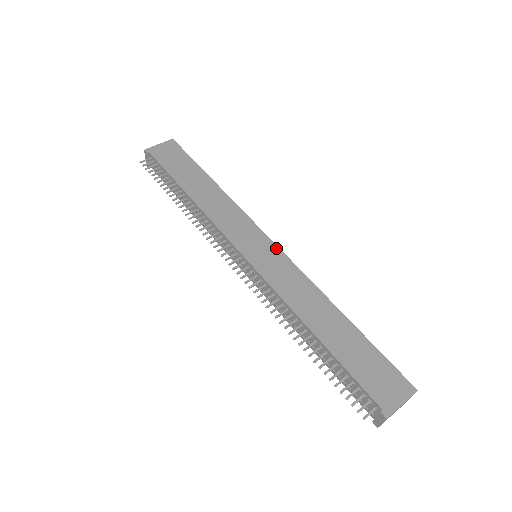
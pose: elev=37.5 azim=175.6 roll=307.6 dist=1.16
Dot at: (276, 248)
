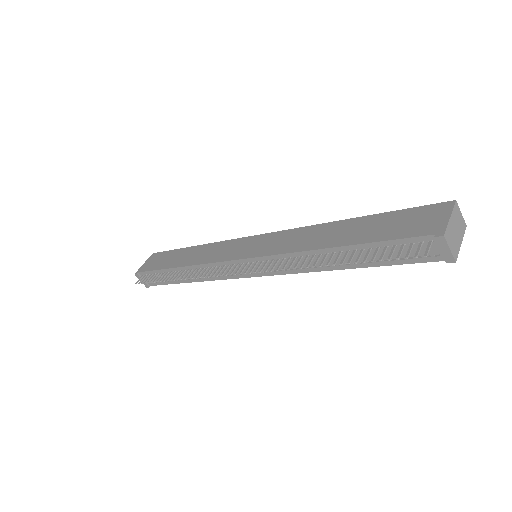
Dot at: (265, 235)
